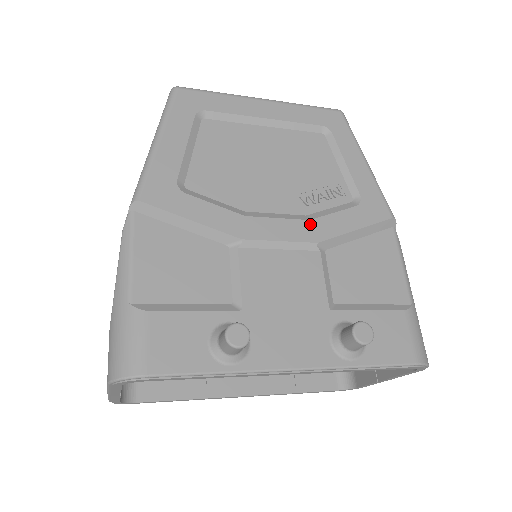
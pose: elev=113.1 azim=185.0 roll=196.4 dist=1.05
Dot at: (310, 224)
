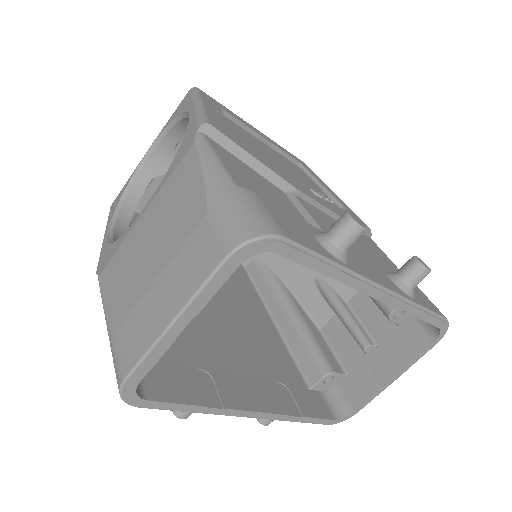
Dot at: (329, 205)
